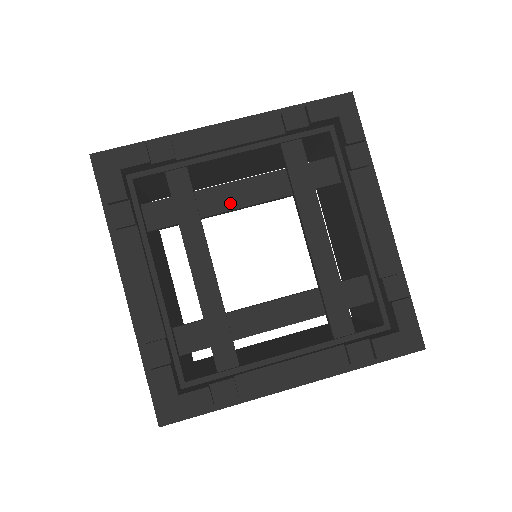
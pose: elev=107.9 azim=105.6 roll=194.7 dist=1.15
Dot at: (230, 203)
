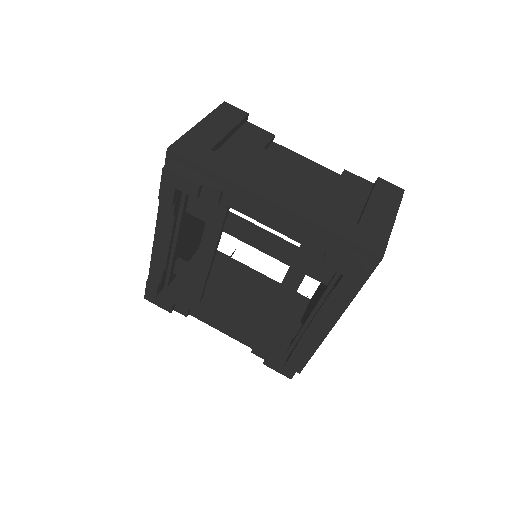
Dot at: (246, 239)
